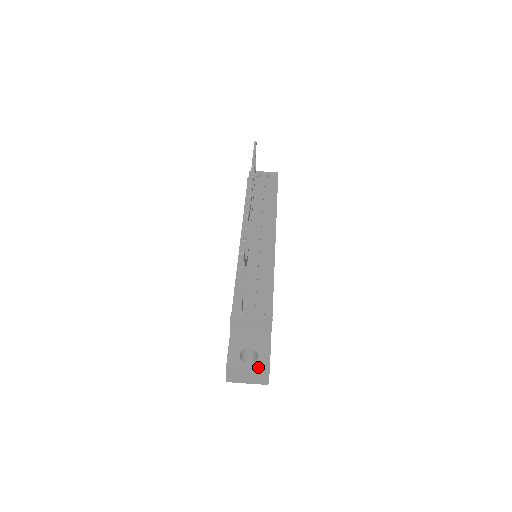
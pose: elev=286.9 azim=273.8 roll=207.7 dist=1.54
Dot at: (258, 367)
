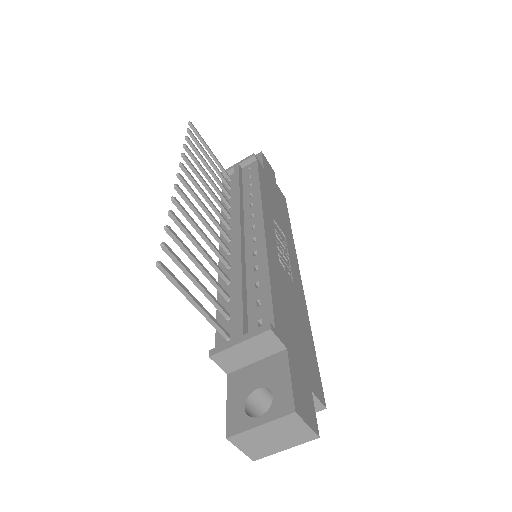
Dot at: (275, 415)
